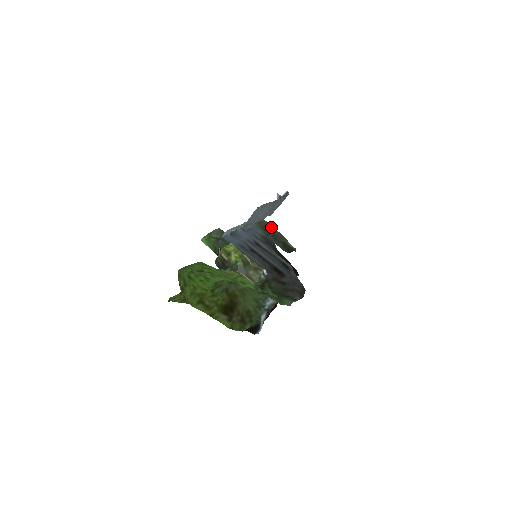
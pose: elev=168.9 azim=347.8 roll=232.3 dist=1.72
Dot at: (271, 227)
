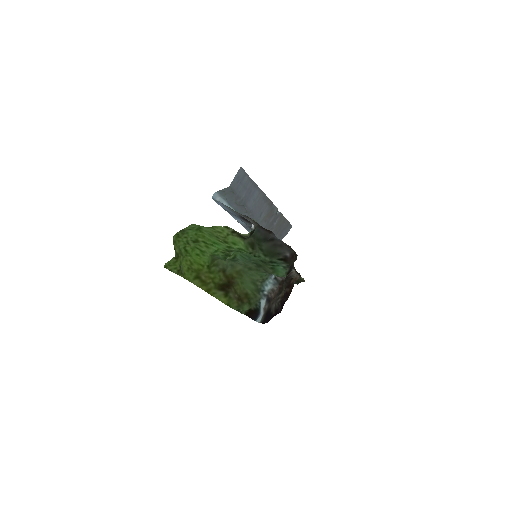
Dot at: occluded
